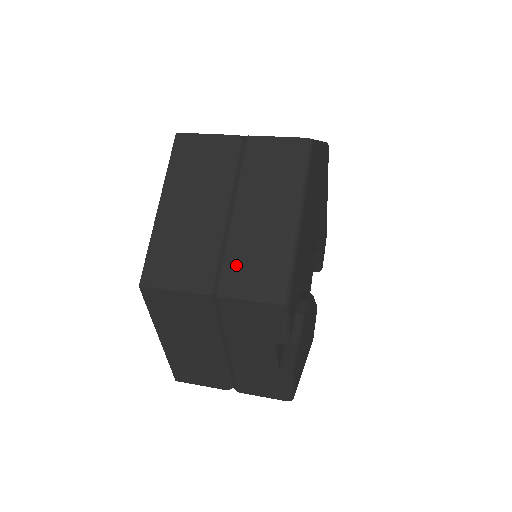
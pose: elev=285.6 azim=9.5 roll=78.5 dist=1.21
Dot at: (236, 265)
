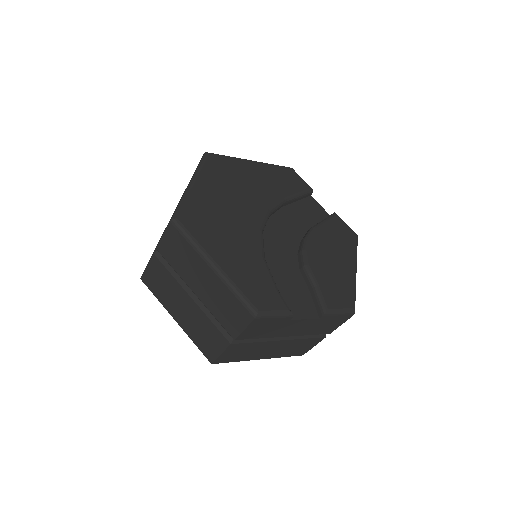
Dot at: (223, 318)
